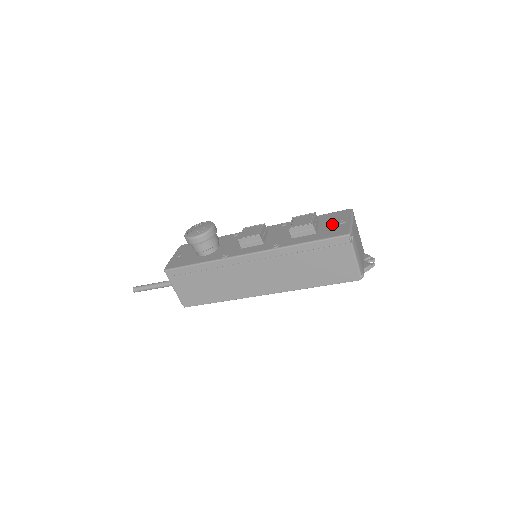
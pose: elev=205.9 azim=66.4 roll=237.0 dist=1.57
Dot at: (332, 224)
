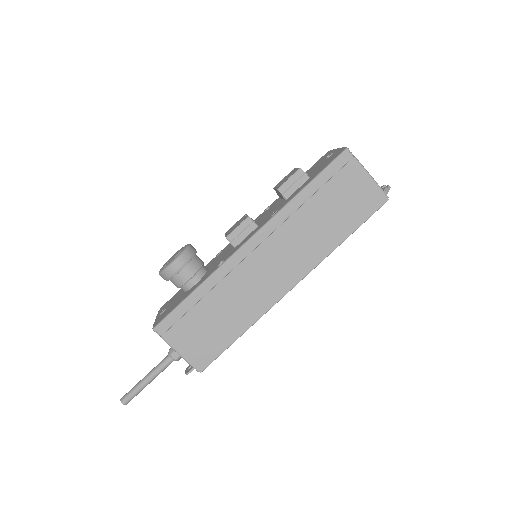
Dot at: (320, 164)
